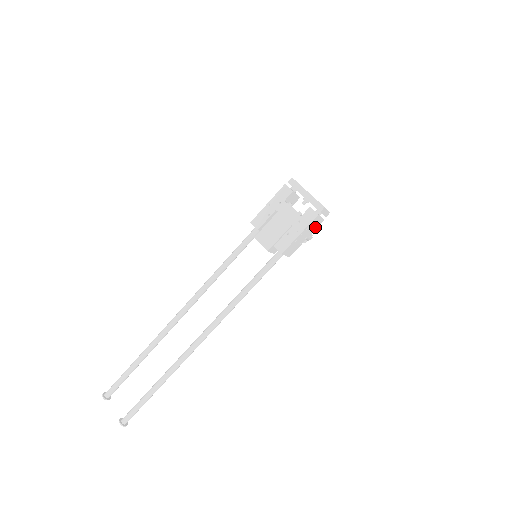
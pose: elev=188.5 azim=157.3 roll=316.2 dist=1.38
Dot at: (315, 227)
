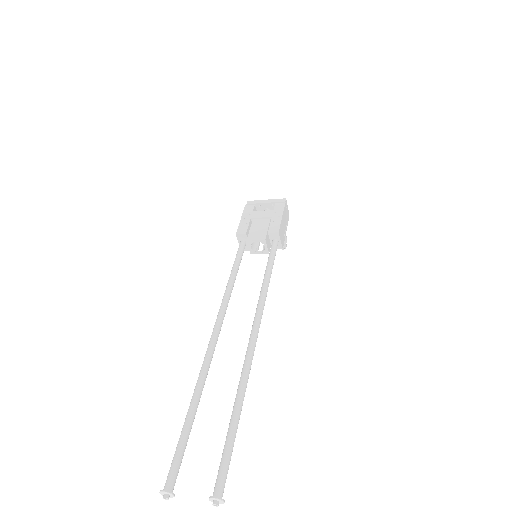
Dot at: (286, 222)
